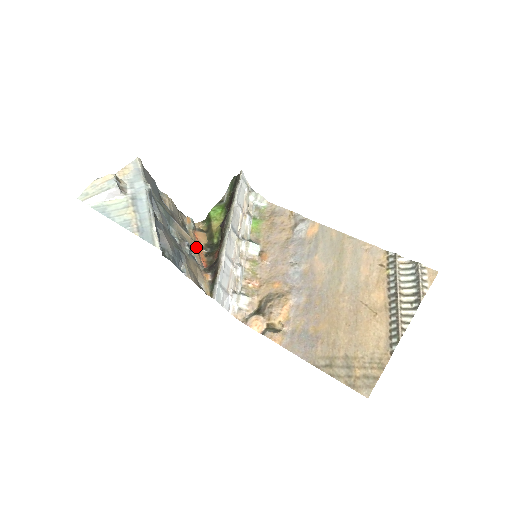
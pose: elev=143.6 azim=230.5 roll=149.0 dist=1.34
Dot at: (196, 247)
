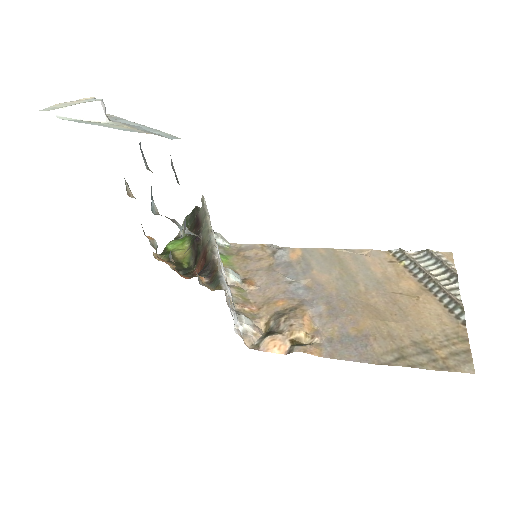
Dot at: (171, 257)
